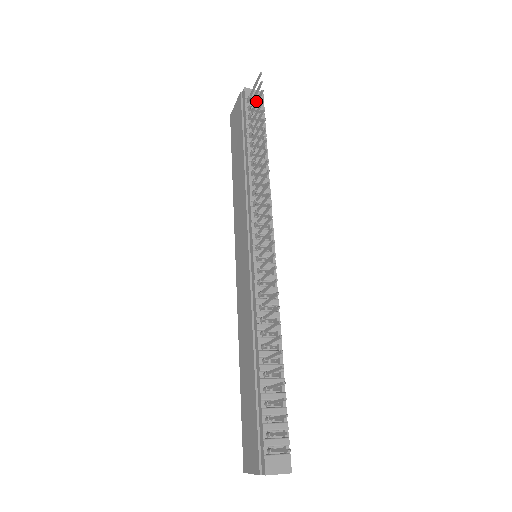
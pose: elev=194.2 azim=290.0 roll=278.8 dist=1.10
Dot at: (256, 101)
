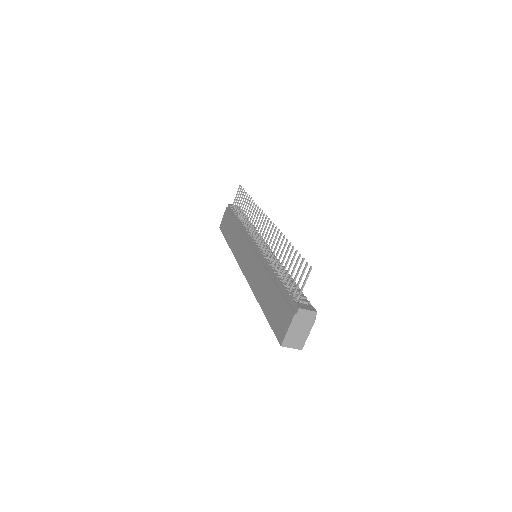
Dot at: (239, 197)
